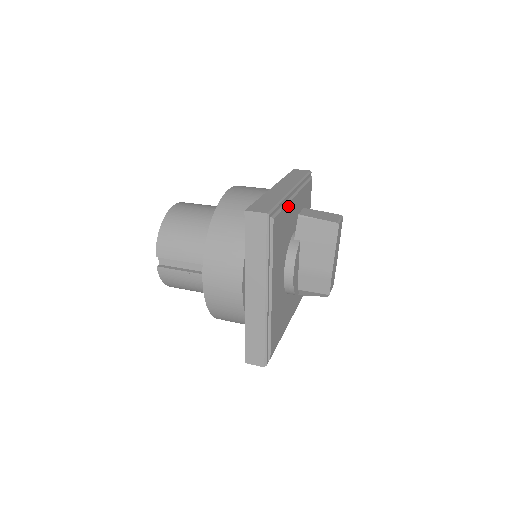
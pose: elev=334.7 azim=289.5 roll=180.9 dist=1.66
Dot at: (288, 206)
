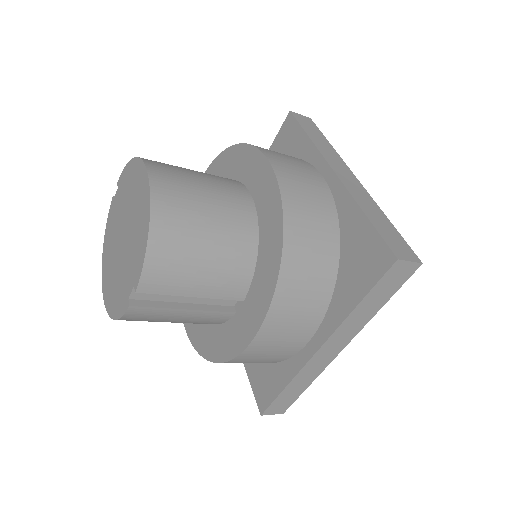
Dot at: occluded
